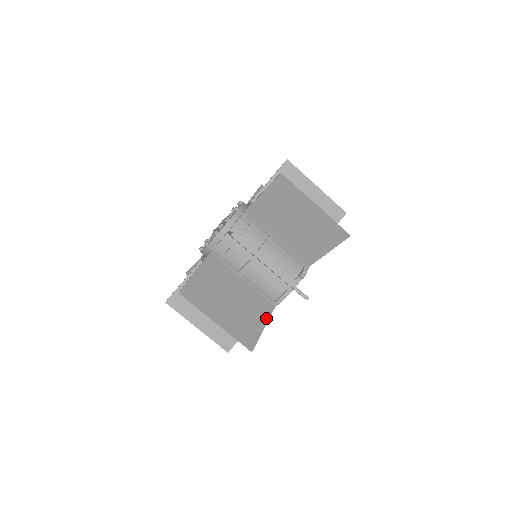
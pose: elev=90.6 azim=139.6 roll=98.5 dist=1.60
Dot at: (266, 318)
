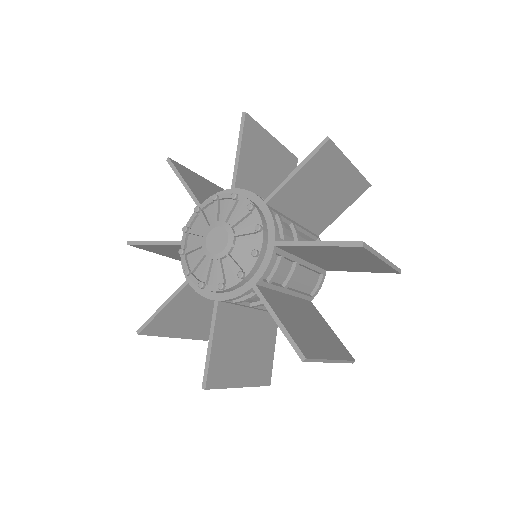
Dot at: (323, 319)
